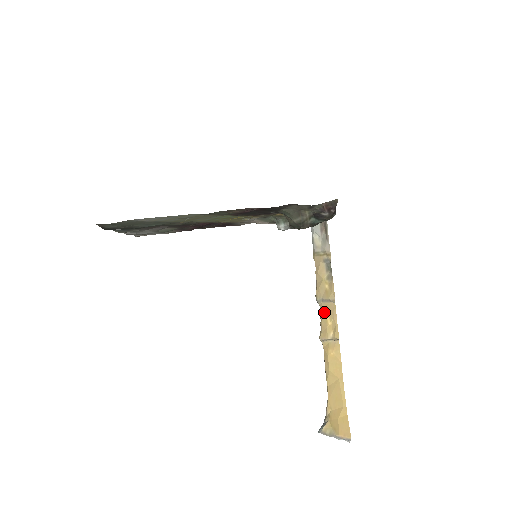
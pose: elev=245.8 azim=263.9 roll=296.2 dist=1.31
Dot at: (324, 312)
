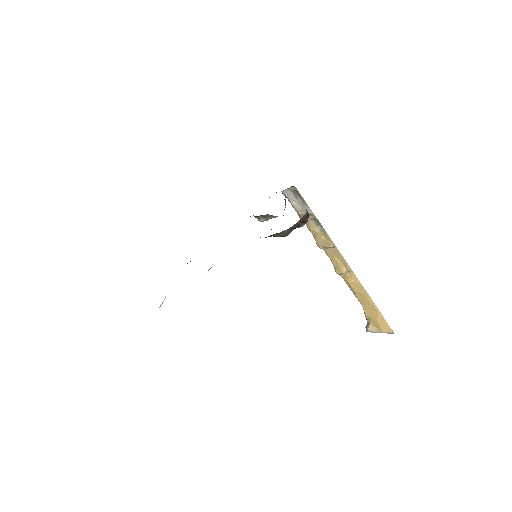
Dot at: (330, 255)
